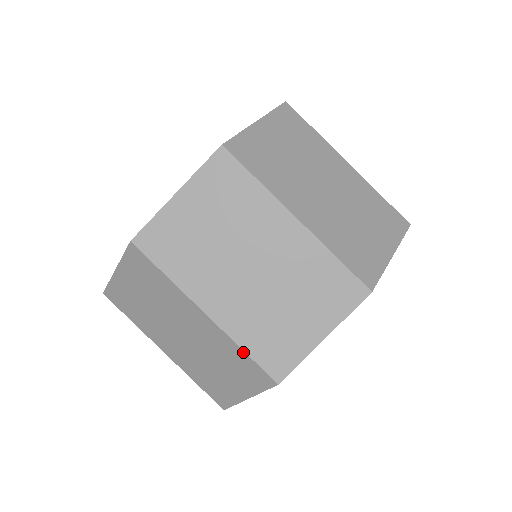
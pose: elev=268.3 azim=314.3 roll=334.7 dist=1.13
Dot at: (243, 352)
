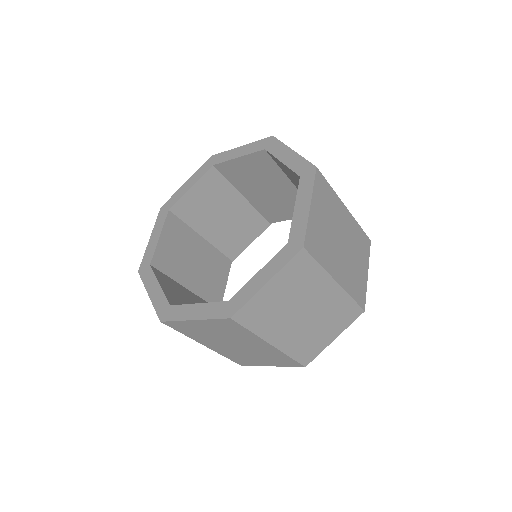
Dot at: (224, 356)
